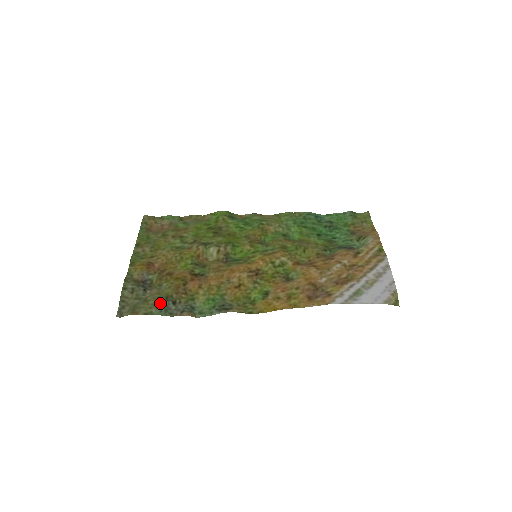
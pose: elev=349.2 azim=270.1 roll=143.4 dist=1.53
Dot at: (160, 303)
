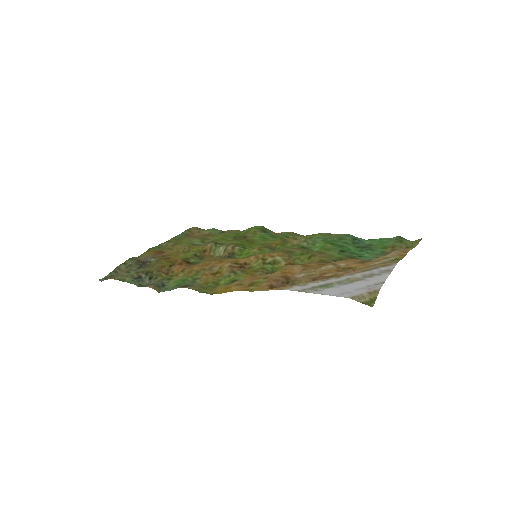
Dot at: (138, 275)
